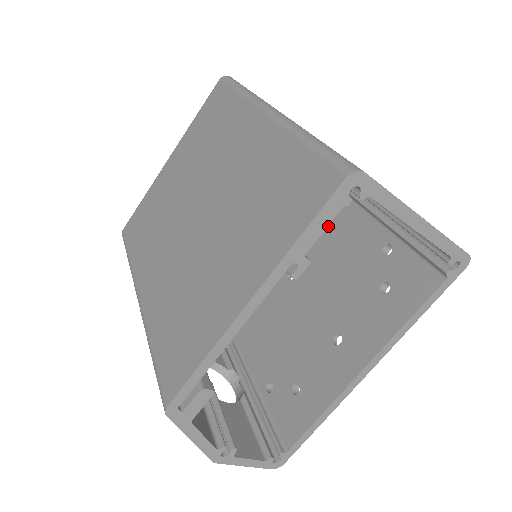
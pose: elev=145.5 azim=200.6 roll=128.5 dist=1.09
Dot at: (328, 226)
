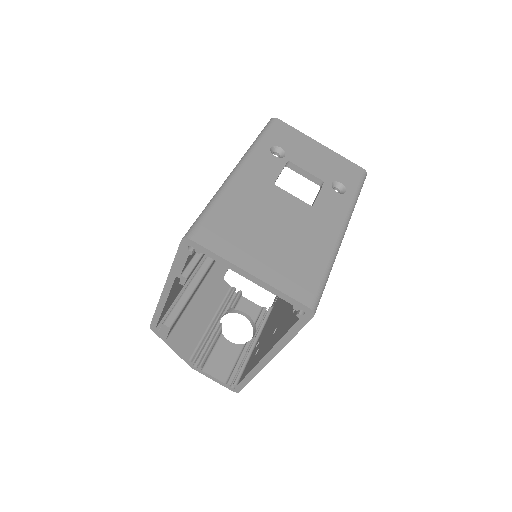
Dot at: occluded
